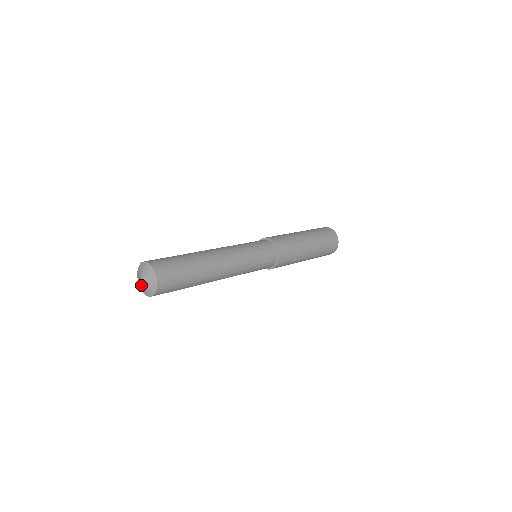
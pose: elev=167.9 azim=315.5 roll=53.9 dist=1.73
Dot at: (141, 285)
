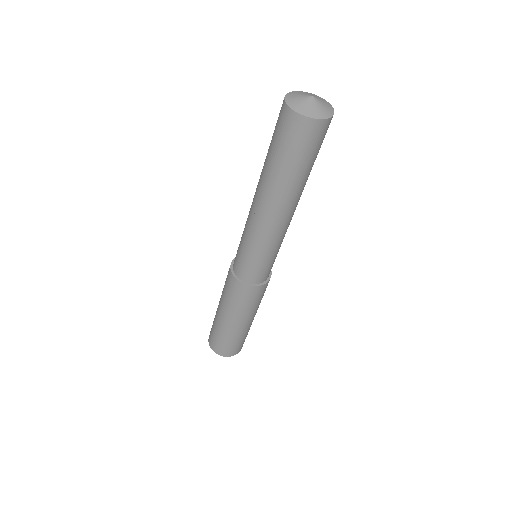
Dot at: (314, 106)
